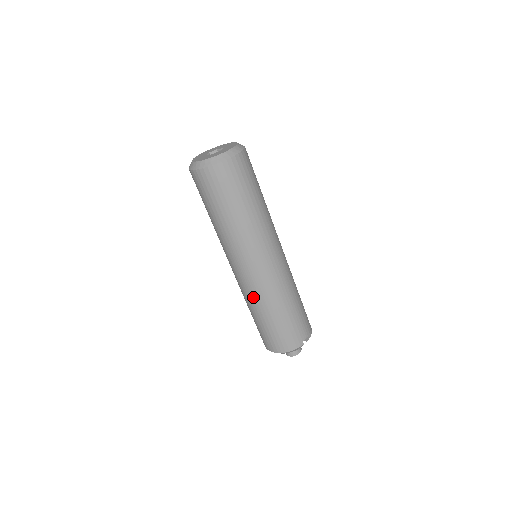
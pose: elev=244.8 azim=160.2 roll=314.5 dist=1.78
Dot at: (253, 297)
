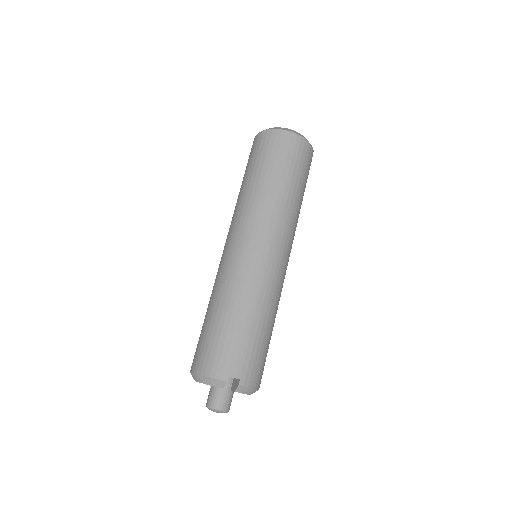
Dot at: (218, 281)
